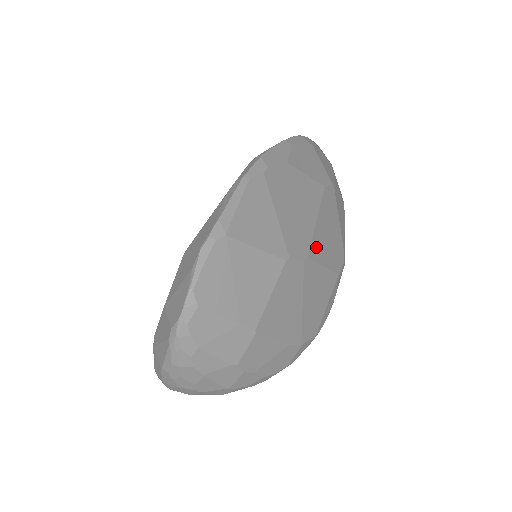
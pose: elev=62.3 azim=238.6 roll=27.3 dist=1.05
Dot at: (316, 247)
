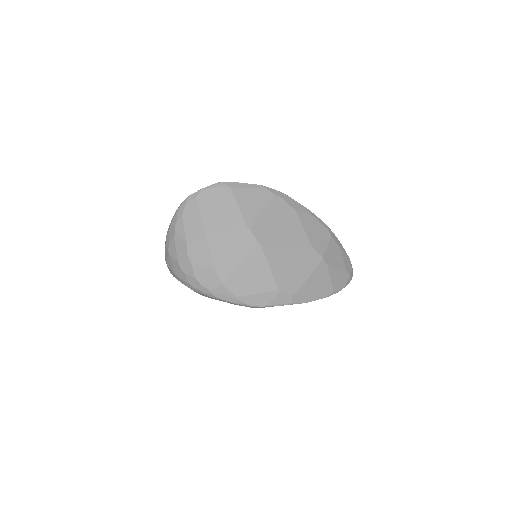
Dot at: (273, 252)
